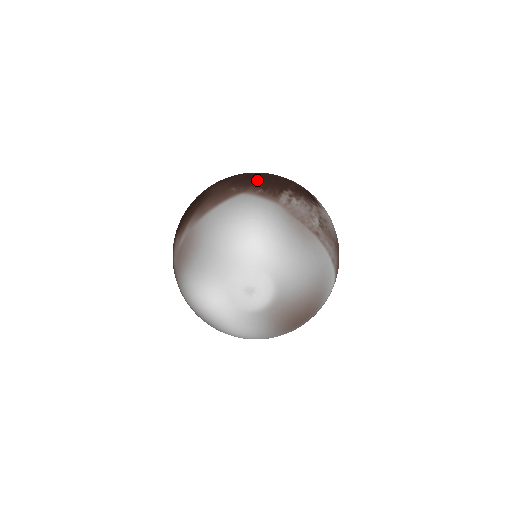
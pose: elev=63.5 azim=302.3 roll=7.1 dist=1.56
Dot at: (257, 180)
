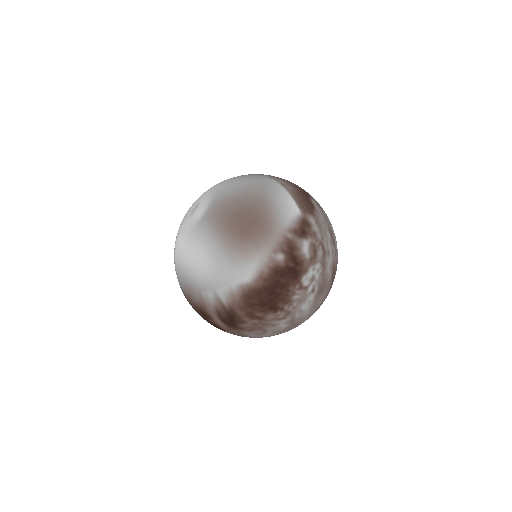
Dot at: occluded
